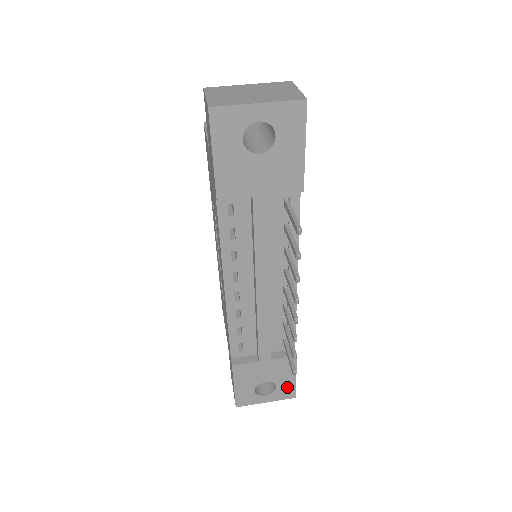
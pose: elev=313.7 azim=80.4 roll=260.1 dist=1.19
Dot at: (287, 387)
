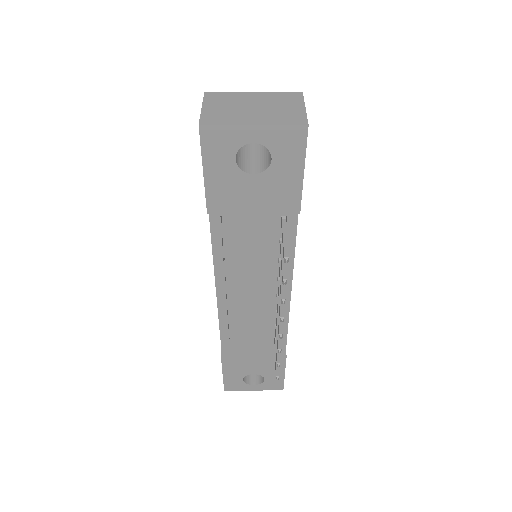
Dot at: (275, 381)
